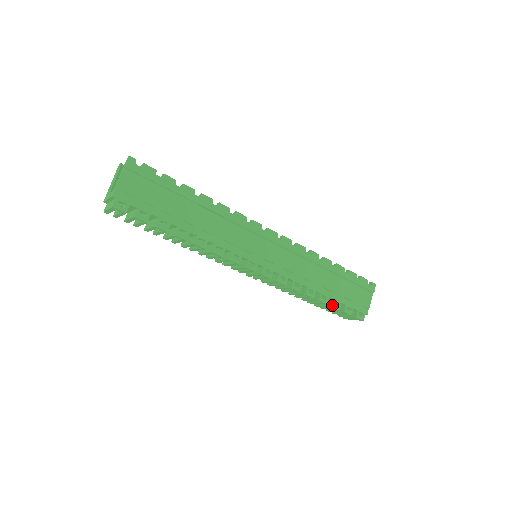
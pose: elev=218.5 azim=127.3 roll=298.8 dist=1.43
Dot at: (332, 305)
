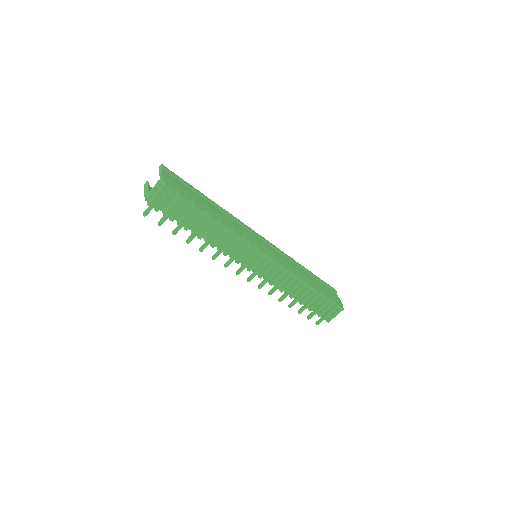
Dot at: (320, 292)
